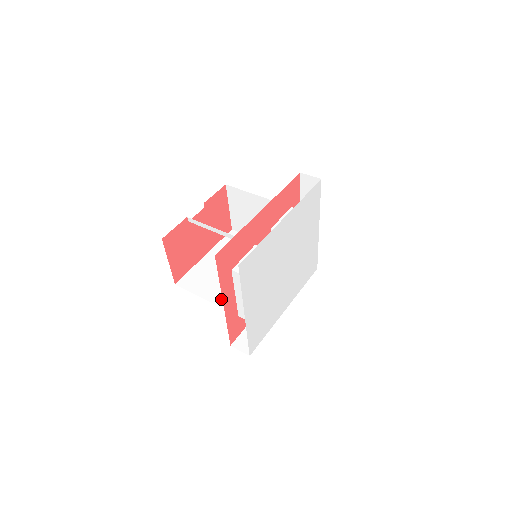
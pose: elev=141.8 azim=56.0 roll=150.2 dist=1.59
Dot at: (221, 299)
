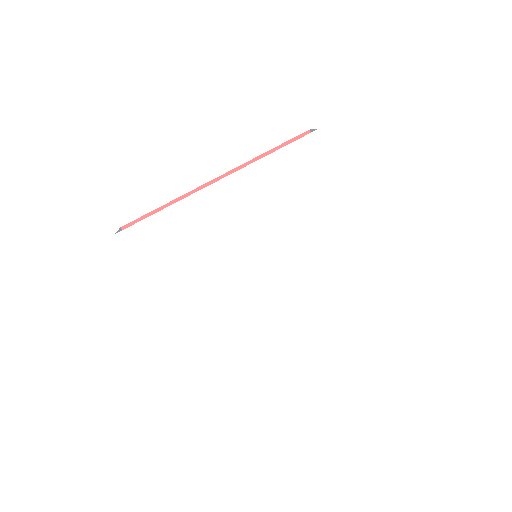
Dot at: occluded
